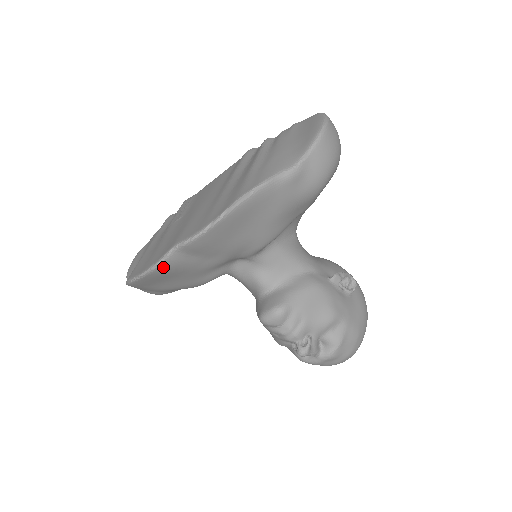
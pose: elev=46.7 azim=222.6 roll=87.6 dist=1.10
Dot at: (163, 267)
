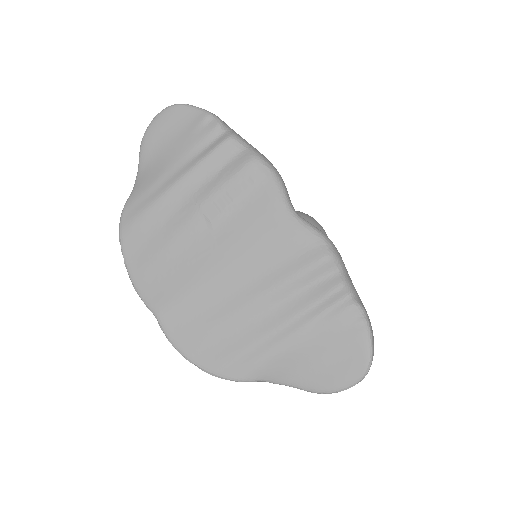
Dot at: (144, 293)
